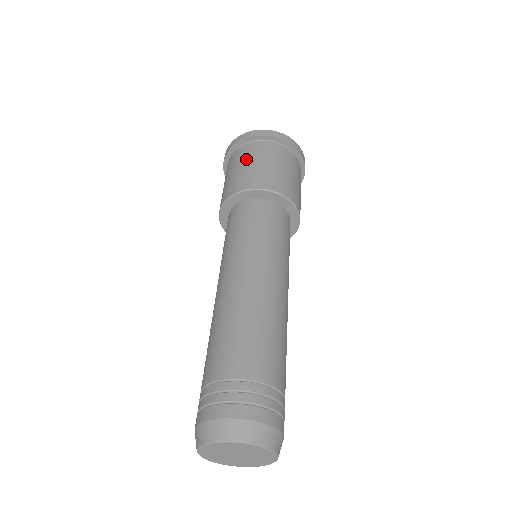
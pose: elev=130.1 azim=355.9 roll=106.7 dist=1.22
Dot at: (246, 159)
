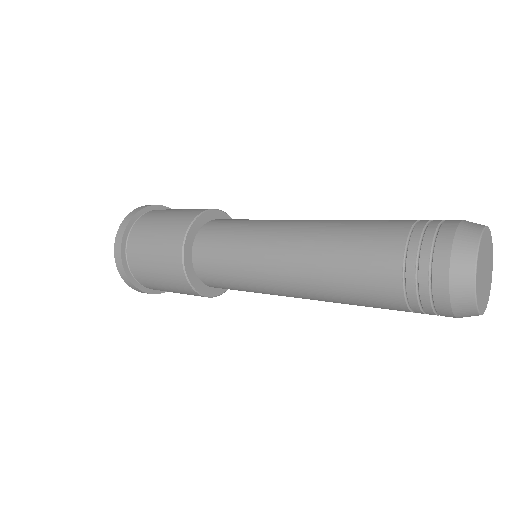
Dot at: (148, 235)
